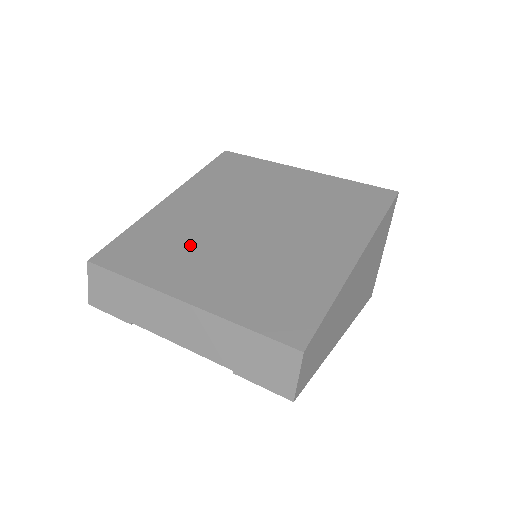
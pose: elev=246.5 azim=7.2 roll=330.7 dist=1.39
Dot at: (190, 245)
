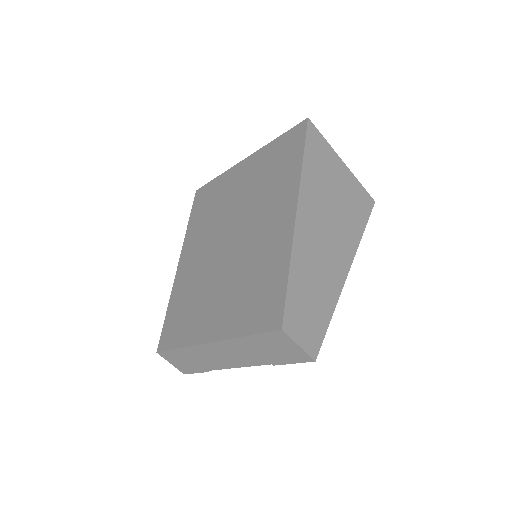
Dot at: (200, 294)
